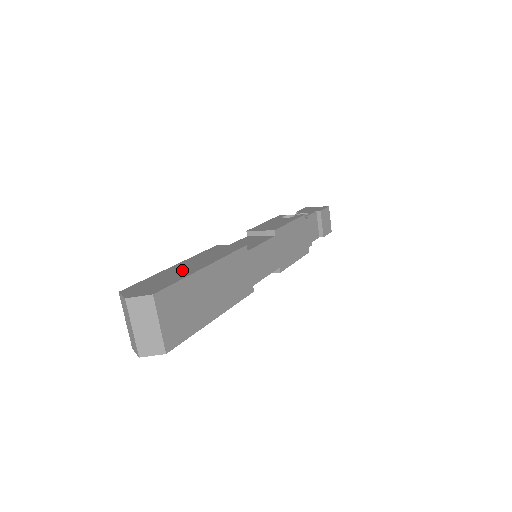
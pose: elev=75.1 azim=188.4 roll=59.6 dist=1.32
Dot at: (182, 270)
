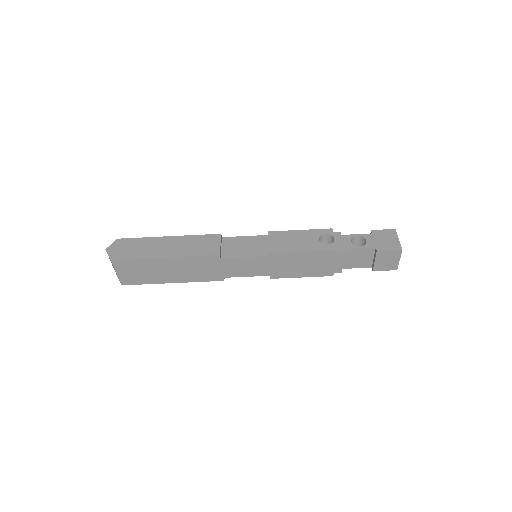
Dot at: (156, 248)
